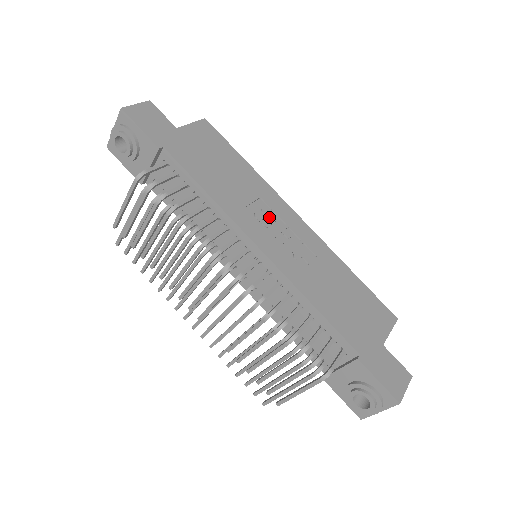
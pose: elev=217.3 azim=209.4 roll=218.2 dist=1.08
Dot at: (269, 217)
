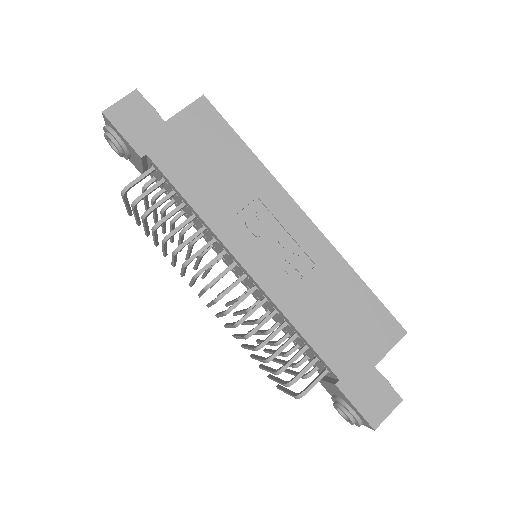
Dot at: (263, 223)
